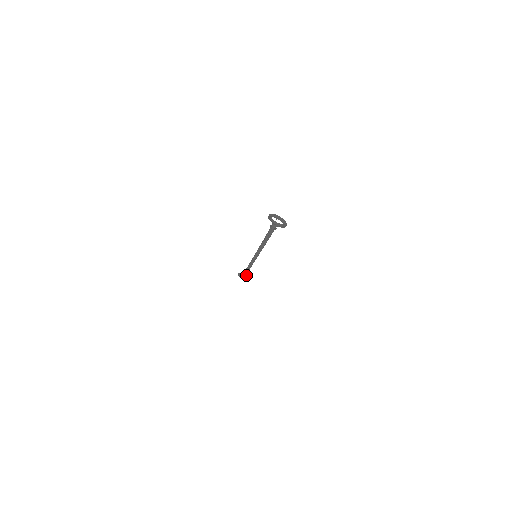
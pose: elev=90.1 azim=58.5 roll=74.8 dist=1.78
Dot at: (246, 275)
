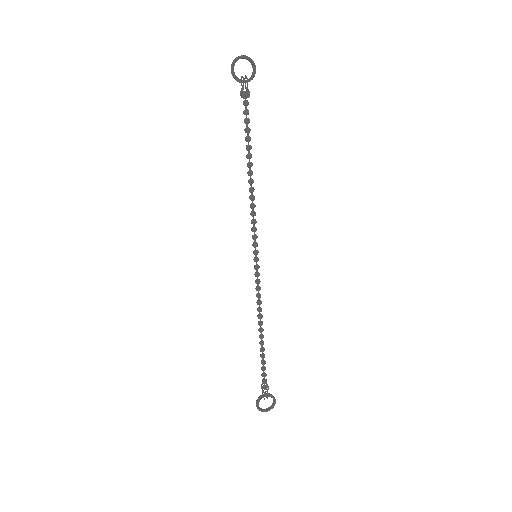
Dot at: (267, 387)
